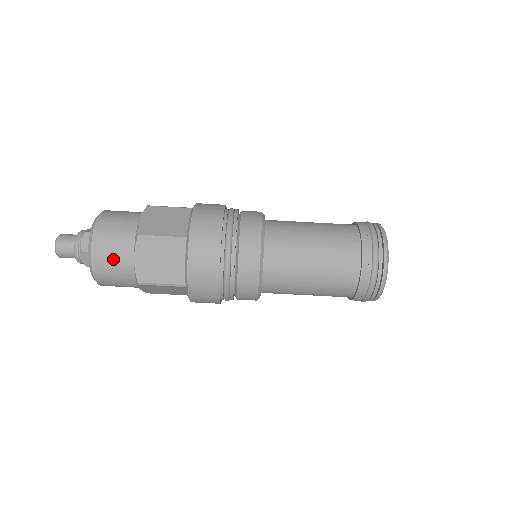
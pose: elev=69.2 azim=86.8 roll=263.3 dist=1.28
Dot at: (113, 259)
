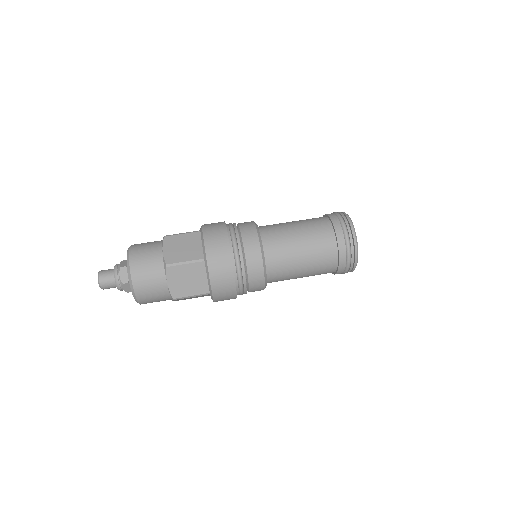
Dot at: (151, 286)
